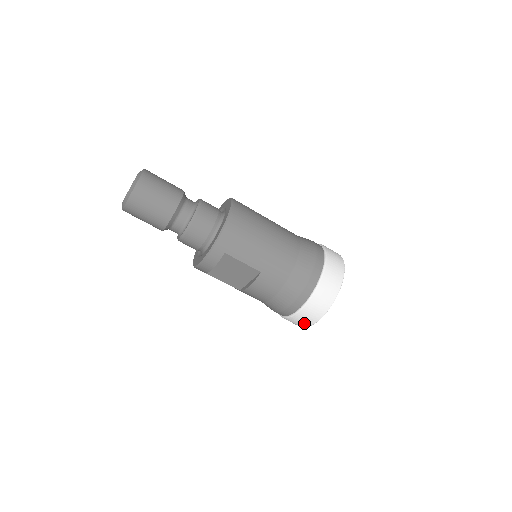
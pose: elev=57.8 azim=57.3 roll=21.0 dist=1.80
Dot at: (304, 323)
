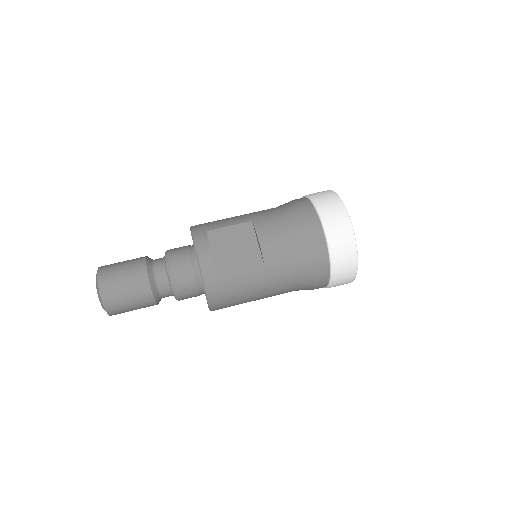
Dot at: (343, 226)
